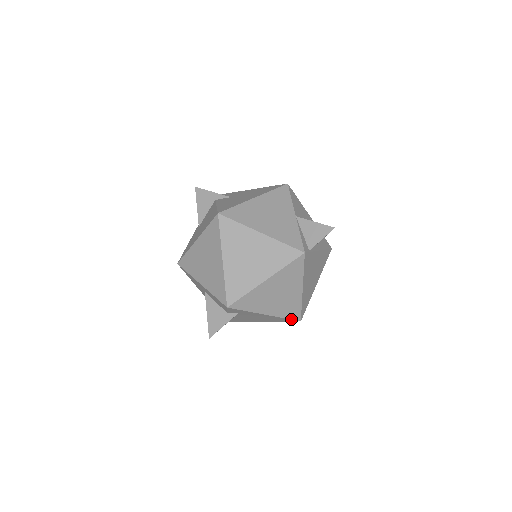
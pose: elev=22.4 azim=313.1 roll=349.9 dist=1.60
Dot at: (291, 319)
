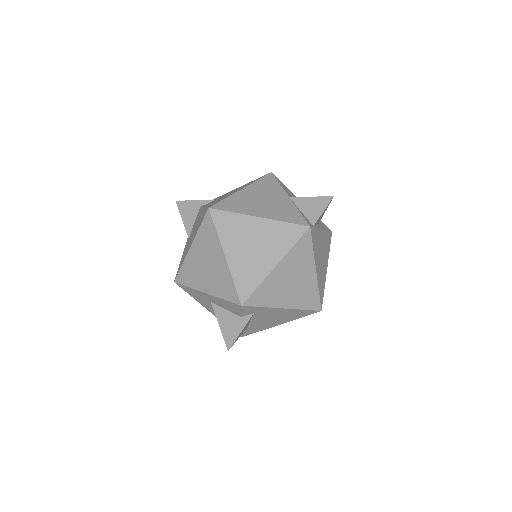
Dot at: (311, 310)
